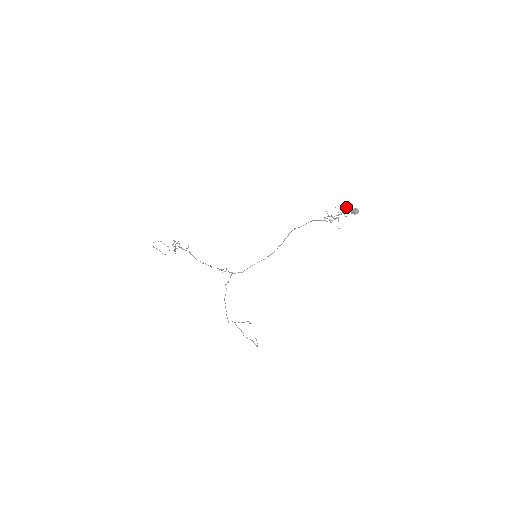
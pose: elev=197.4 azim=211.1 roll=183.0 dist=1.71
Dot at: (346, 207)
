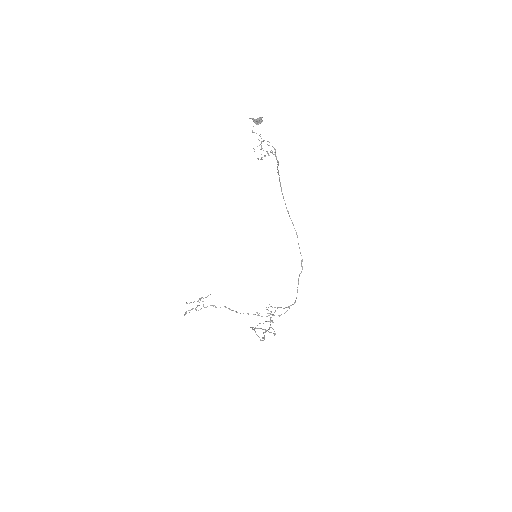
Dot at: occluded
